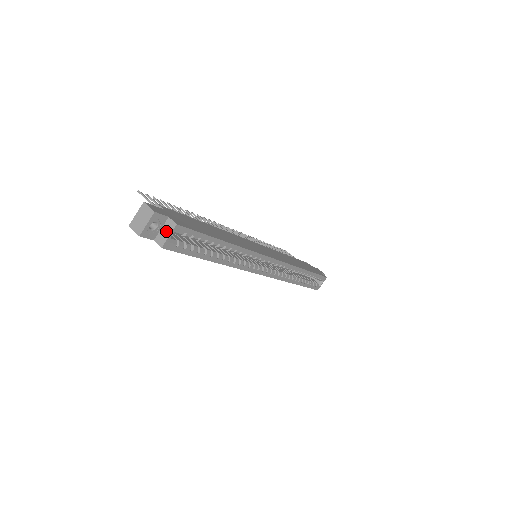
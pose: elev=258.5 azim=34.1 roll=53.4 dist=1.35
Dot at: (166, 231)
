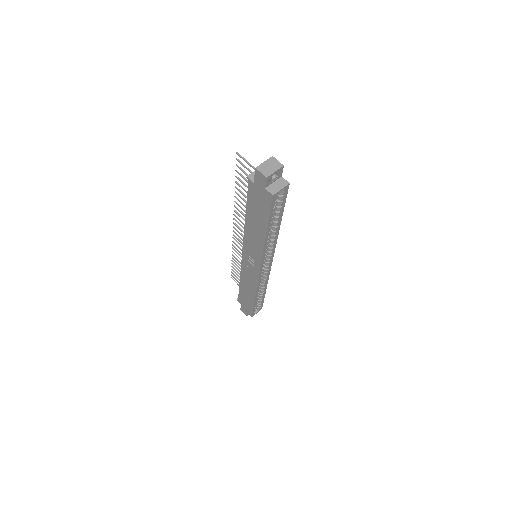
Dot at: (279, 185)
